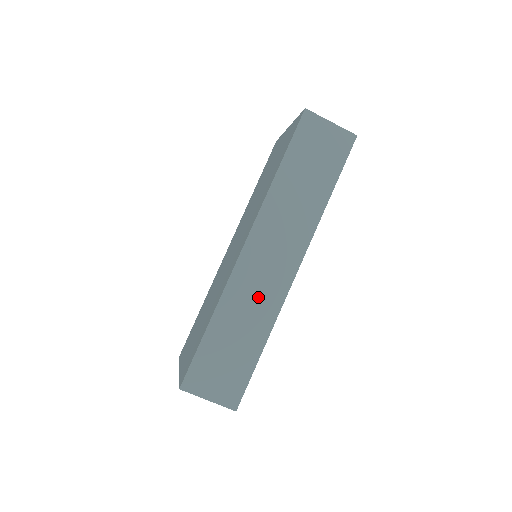
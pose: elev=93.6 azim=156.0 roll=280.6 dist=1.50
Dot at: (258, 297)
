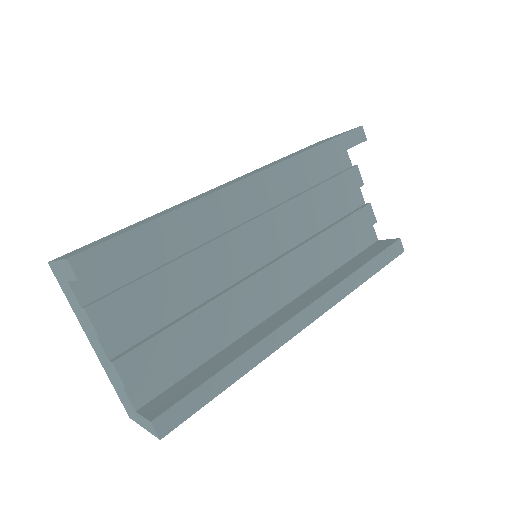
Dot at: occluded
